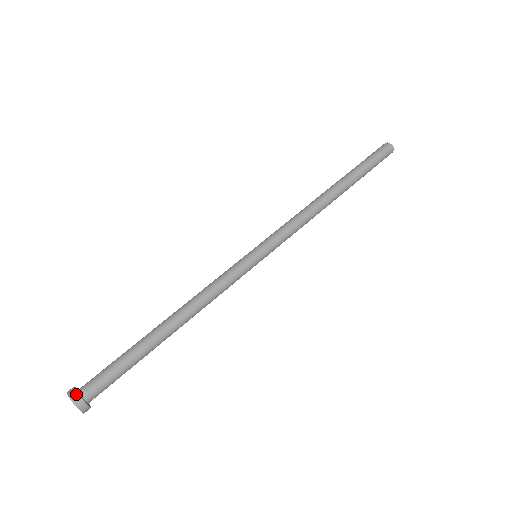
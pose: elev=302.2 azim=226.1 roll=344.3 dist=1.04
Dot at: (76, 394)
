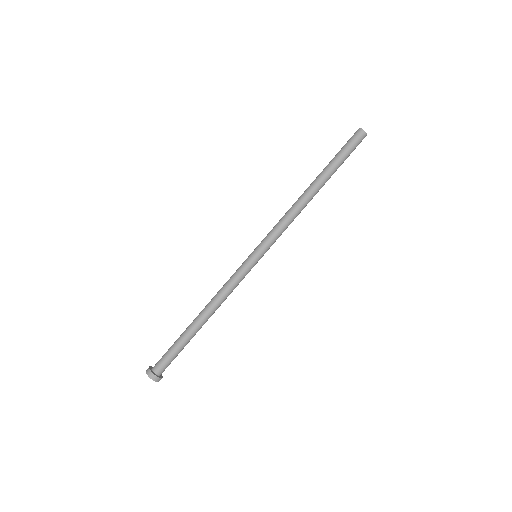
Dot at: (159, 379)
